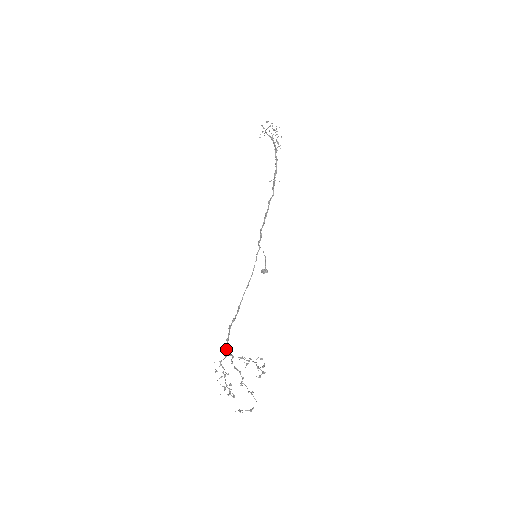
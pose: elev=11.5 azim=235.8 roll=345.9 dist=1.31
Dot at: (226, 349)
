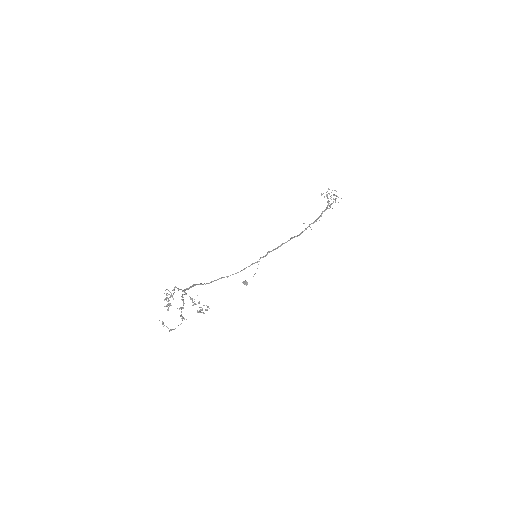
Dot at: occluded
